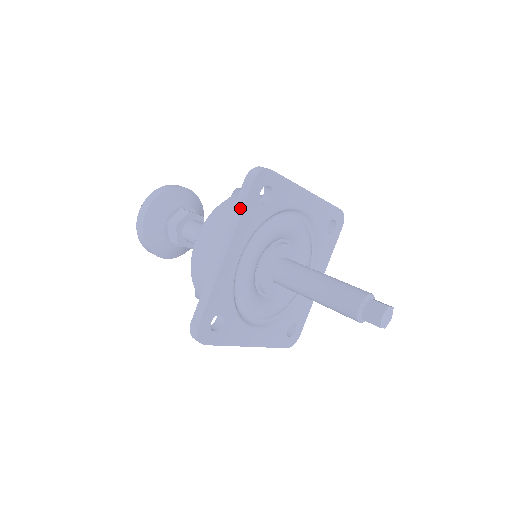
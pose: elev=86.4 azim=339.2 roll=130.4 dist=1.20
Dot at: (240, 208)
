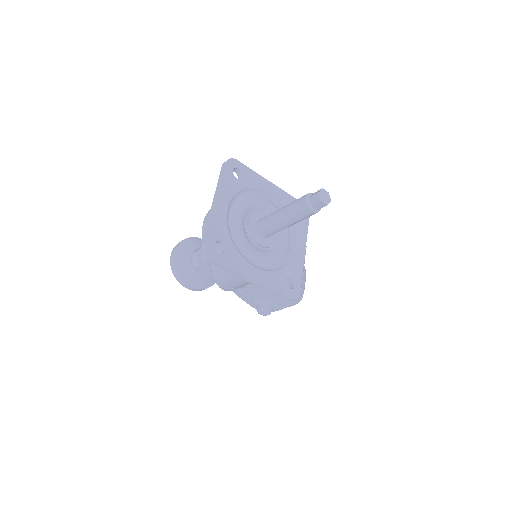
Dot at: (221, 177)
